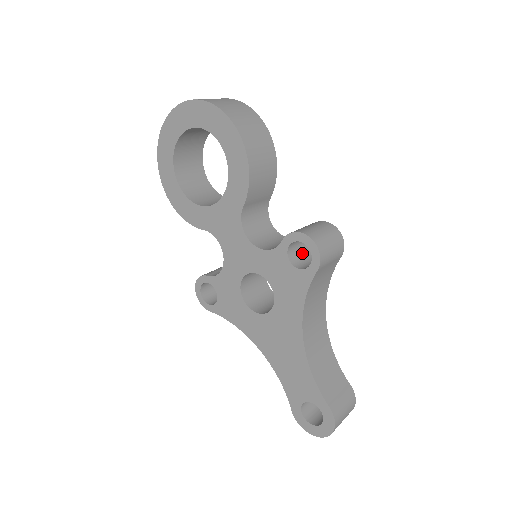
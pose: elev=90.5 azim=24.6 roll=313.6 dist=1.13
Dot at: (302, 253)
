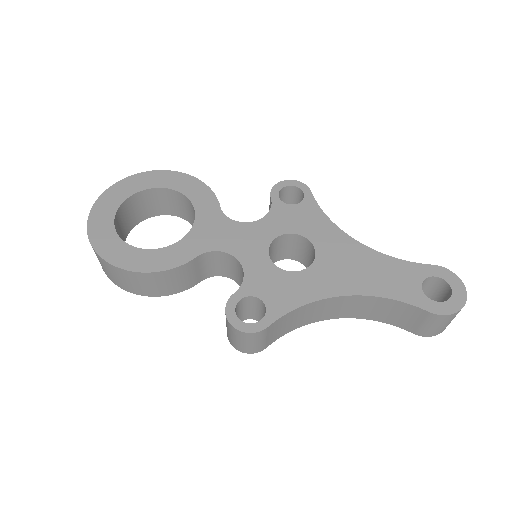
Dot at: occluded
